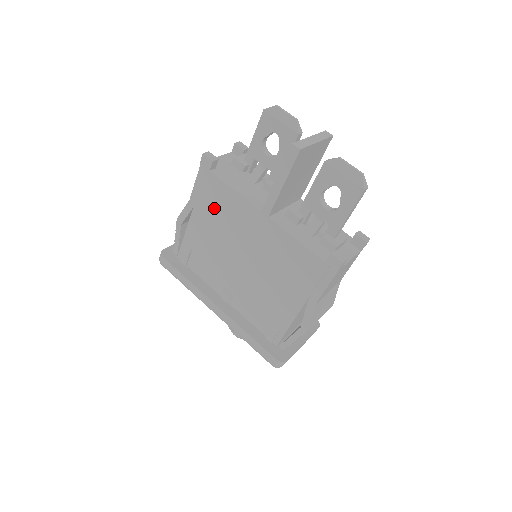
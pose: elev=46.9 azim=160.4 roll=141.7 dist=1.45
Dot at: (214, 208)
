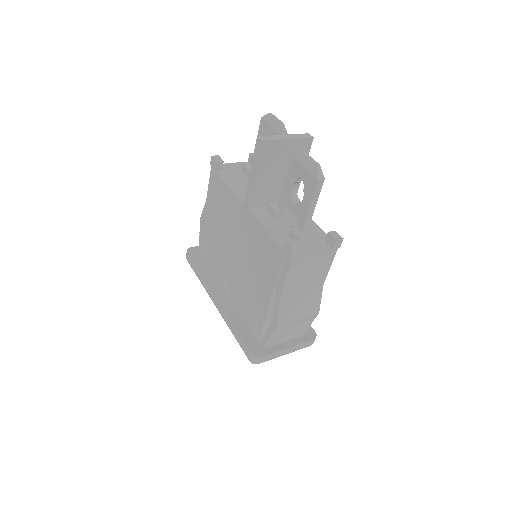
Dot at: (218, 205)
